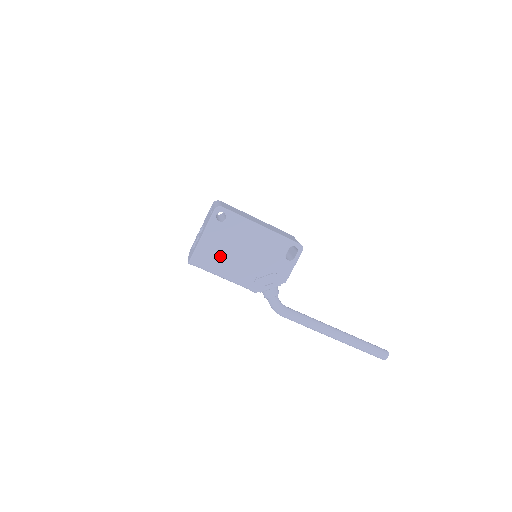
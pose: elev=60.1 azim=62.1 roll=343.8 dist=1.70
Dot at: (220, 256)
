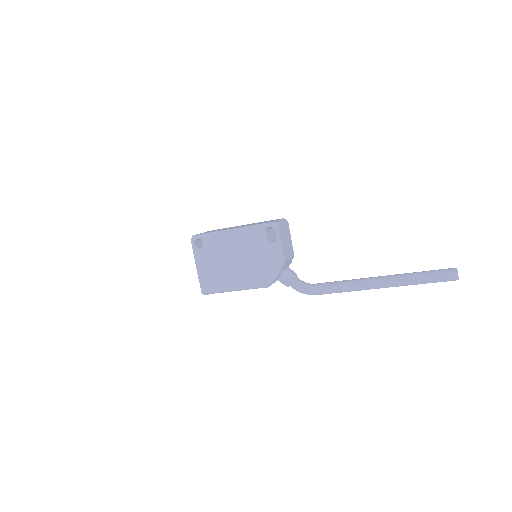
Dot at: (219, 274)
